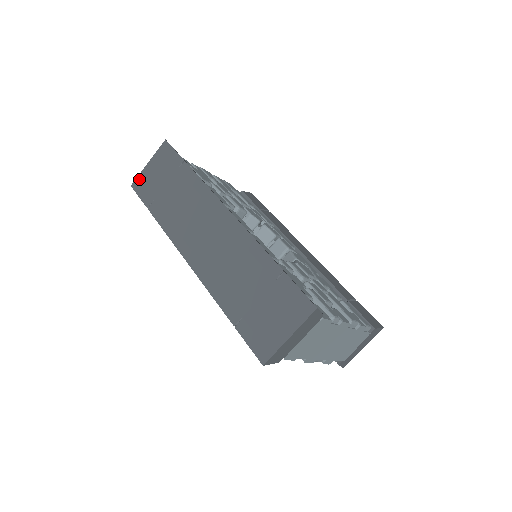
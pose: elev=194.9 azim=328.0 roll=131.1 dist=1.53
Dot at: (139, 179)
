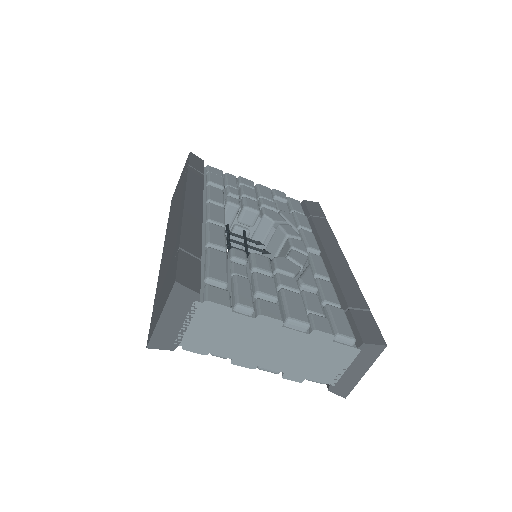
Dot at: occluded
